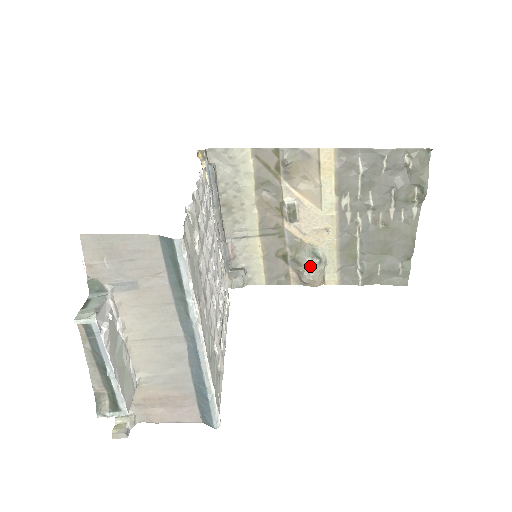
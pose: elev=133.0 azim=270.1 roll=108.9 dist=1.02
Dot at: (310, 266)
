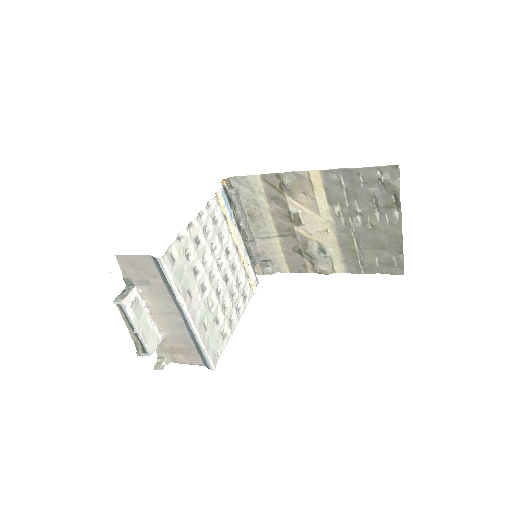
Dot at: (318, 259)
